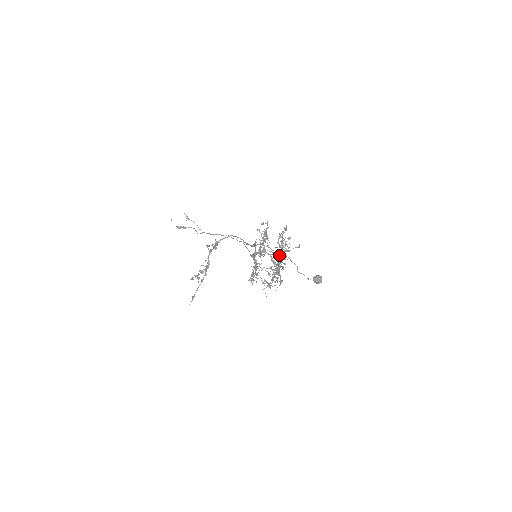
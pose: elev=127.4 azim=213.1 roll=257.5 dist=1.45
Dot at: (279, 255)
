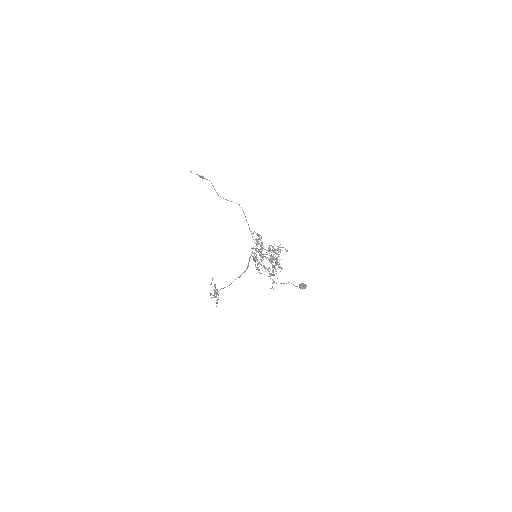
Dot at: (273, 257)
